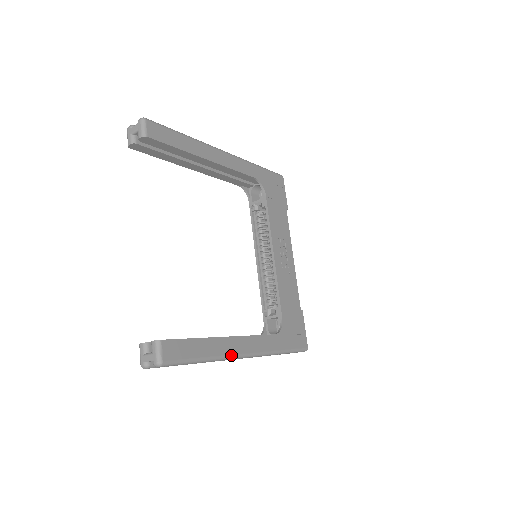
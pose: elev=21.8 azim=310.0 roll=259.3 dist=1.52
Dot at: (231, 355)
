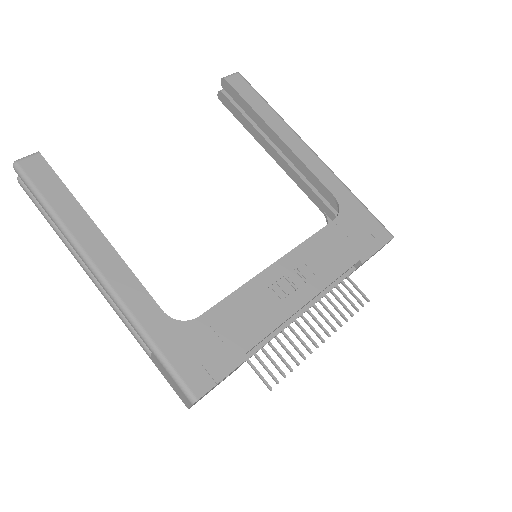
Dot at: (80, 245)
